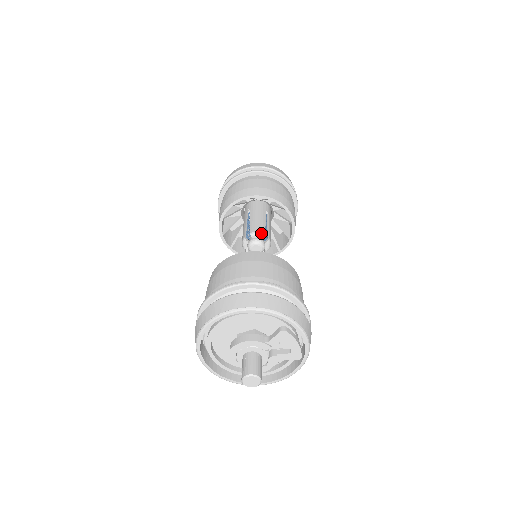
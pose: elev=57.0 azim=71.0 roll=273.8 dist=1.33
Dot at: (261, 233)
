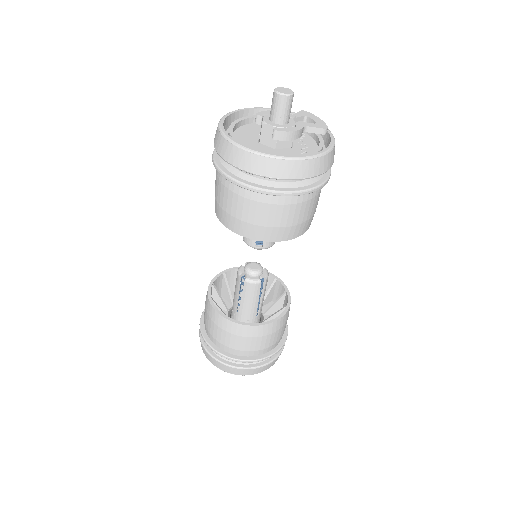
Dot at: occluded
